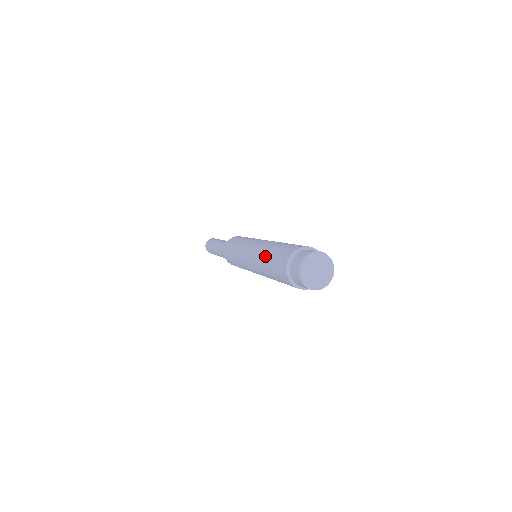
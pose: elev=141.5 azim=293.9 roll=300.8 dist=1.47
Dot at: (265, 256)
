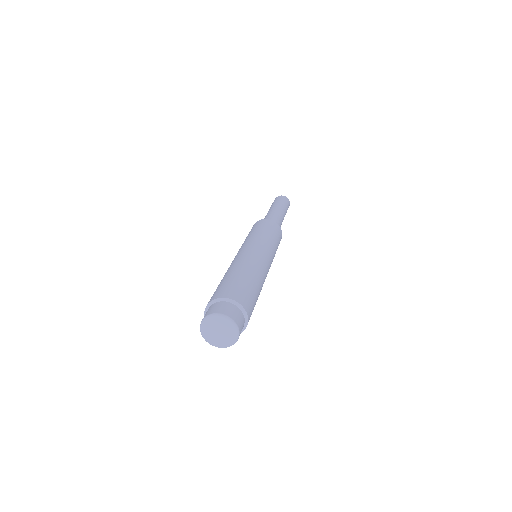
Dot at: (226, 274)
